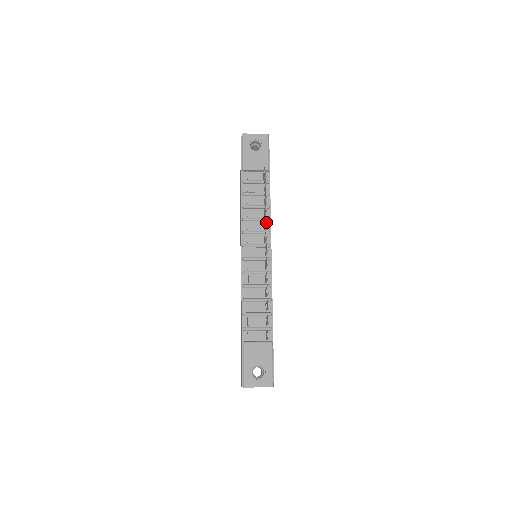
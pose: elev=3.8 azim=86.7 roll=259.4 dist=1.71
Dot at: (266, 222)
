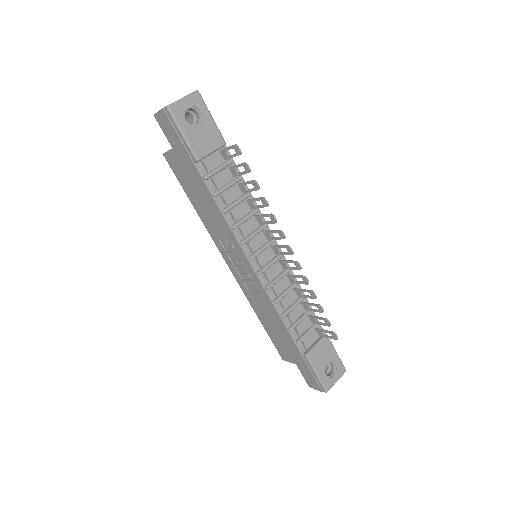
Dot at: (276, 222)
